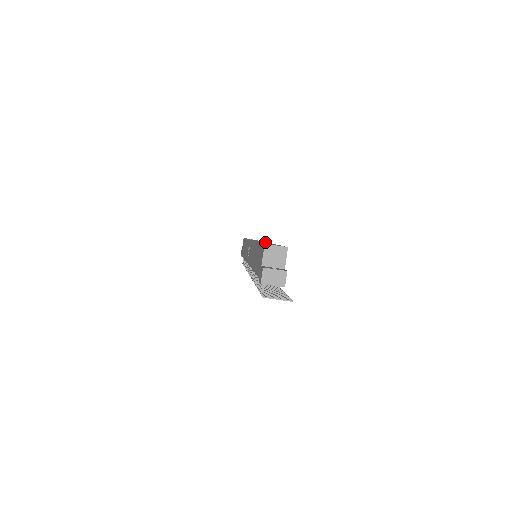
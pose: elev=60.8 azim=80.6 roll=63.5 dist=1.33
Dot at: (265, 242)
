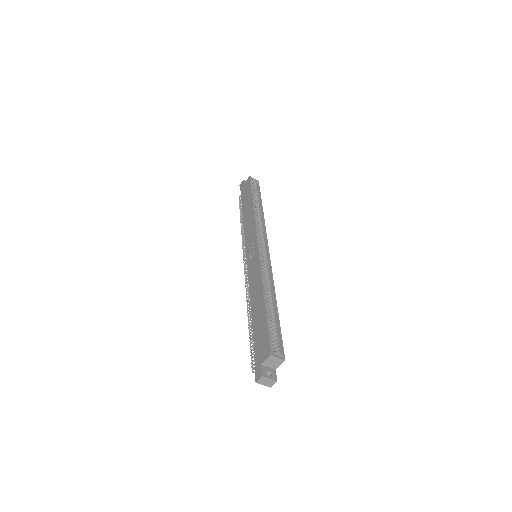
Dot at: (269, 256)
